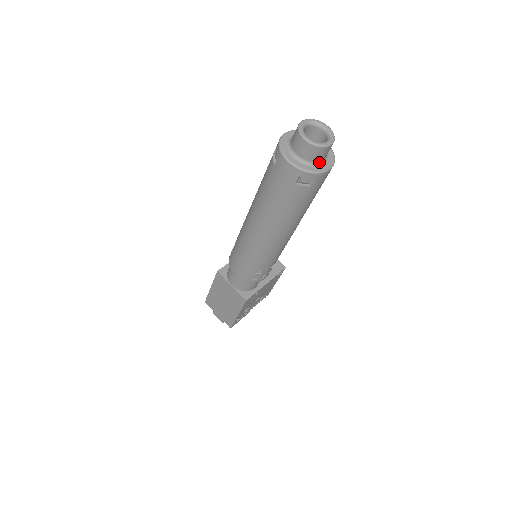
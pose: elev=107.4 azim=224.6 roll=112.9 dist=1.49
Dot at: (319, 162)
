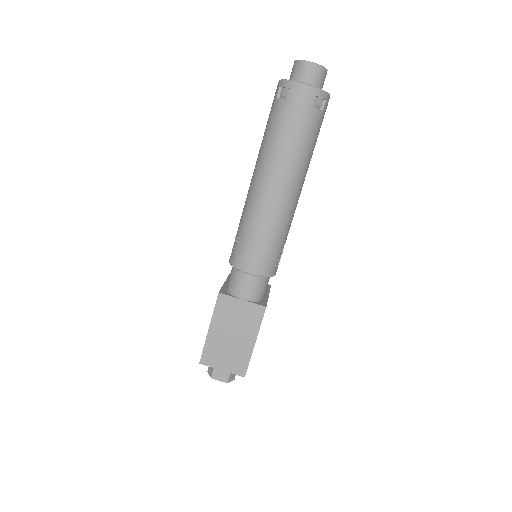
Dot at: occluded
